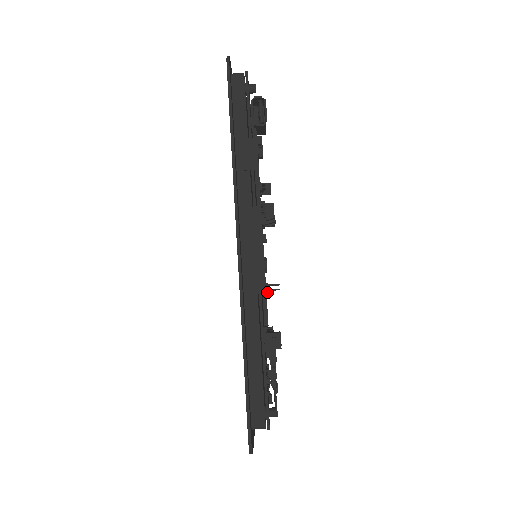
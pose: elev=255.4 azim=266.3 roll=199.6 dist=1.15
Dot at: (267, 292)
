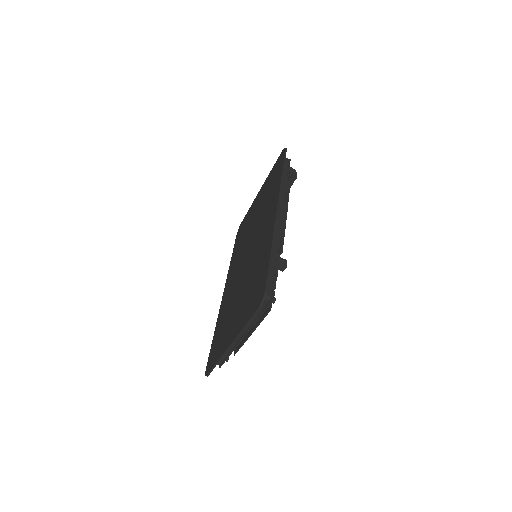
Dot at: occluded
